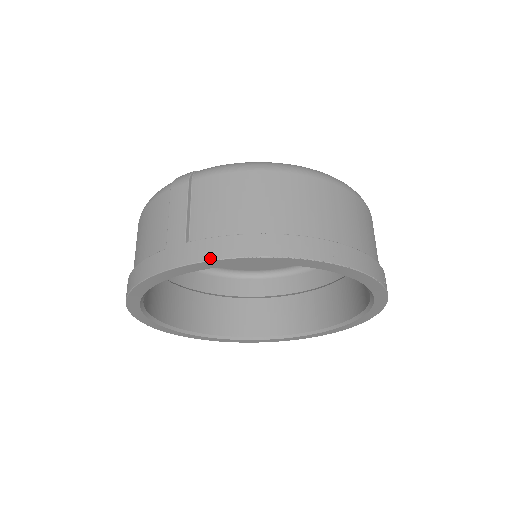
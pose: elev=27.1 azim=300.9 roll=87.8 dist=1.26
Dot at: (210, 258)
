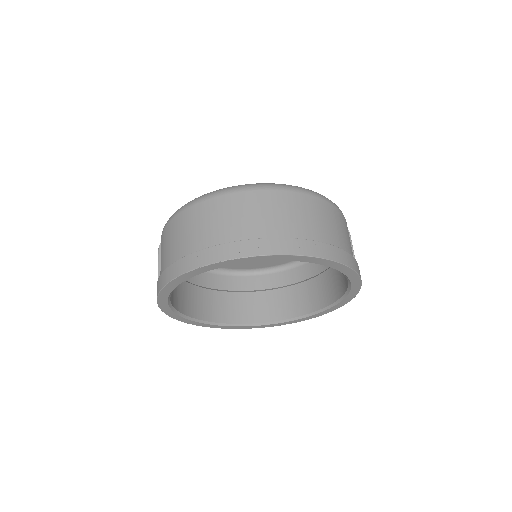
Dot at: (157, 297)
